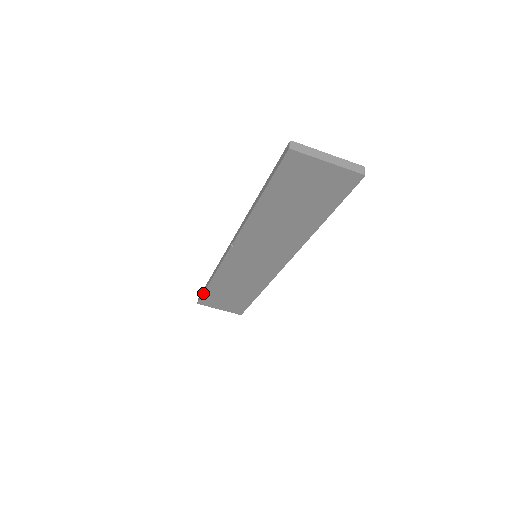
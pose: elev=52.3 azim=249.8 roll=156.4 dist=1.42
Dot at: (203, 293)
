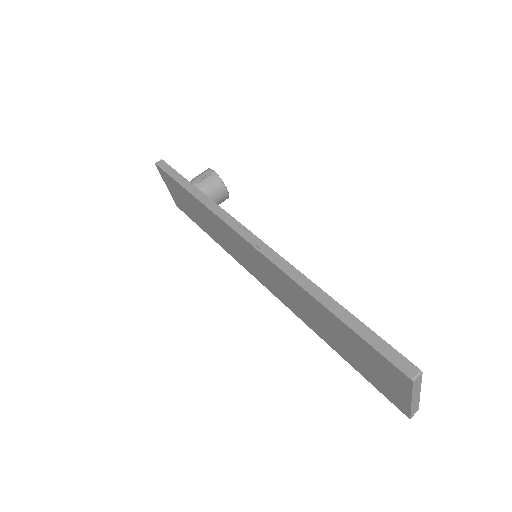
Dot at: (173, 178)
